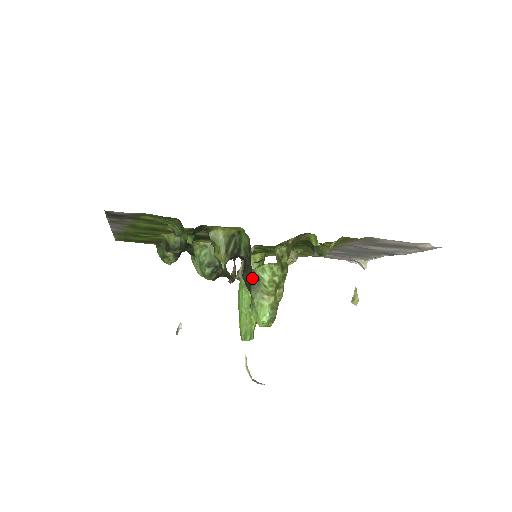
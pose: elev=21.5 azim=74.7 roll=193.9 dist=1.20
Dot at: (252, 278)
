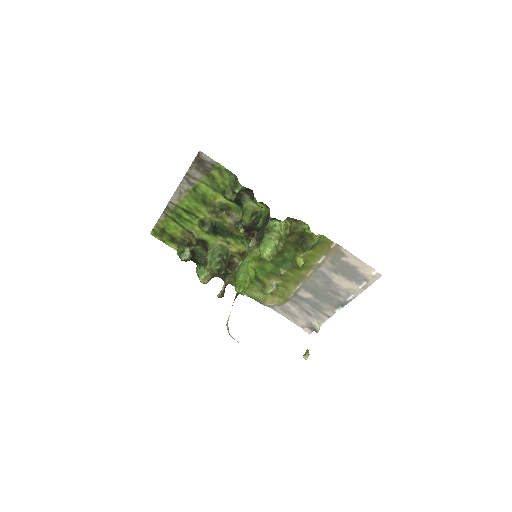
Dot at: (266, 228)
